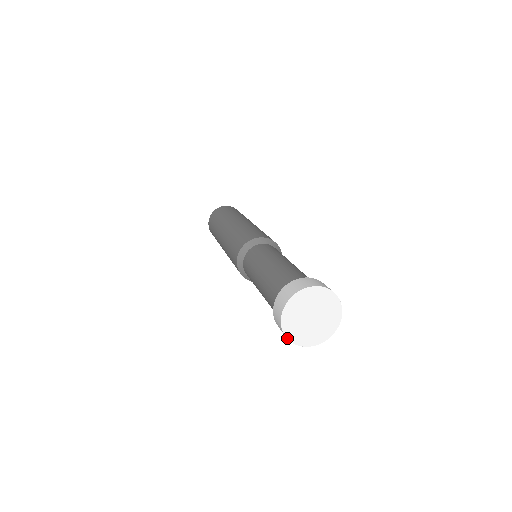
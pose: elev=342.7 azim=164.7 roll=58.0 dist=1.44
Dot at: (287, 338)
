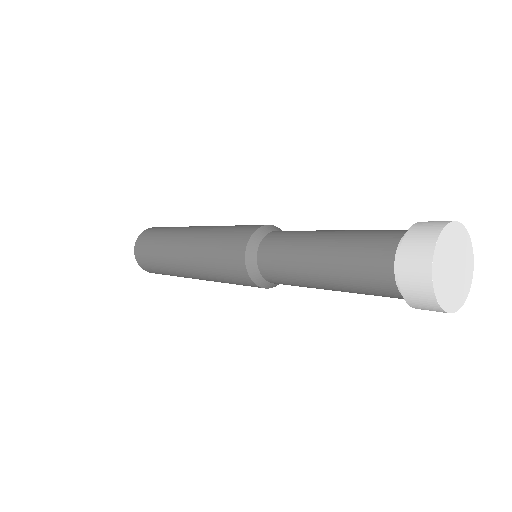
Dot at: (432, 276)
